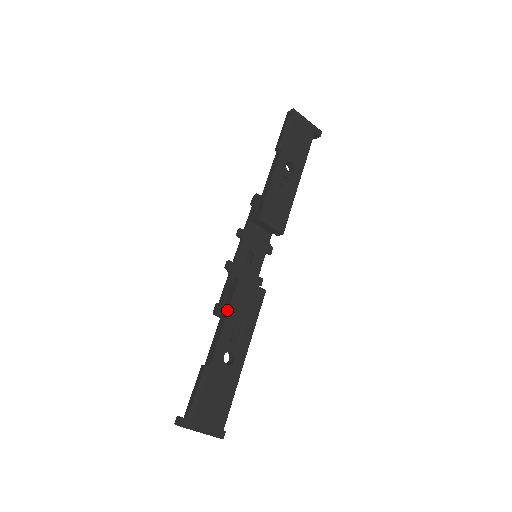
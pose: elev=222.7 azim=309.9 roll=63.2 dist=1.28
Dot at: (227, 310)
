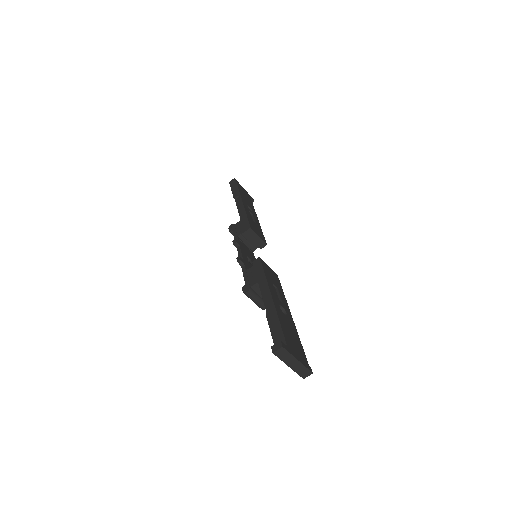
Dot at: (264, 276)
